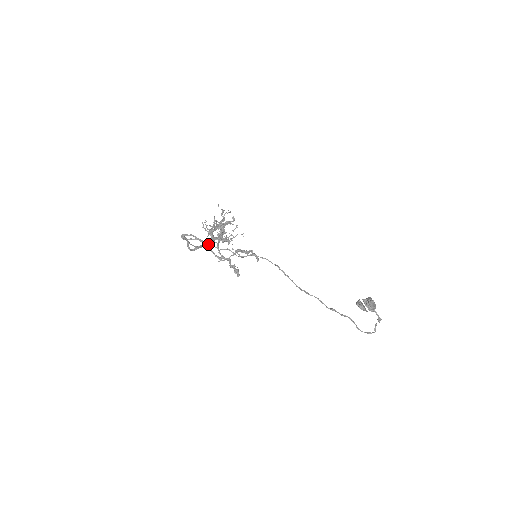
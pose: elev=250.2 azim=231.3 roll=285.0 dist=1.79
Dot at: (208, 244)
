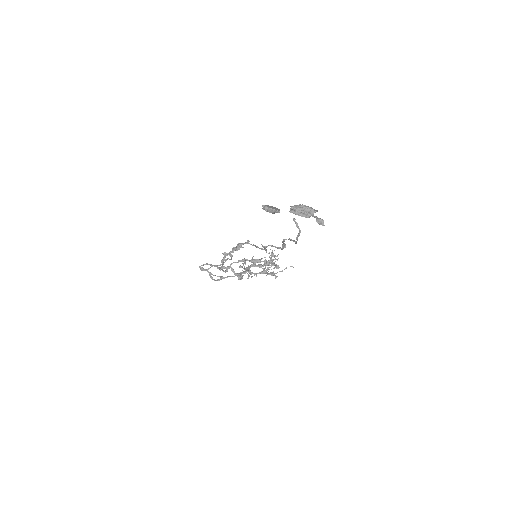
Dot at: (218, 265)
